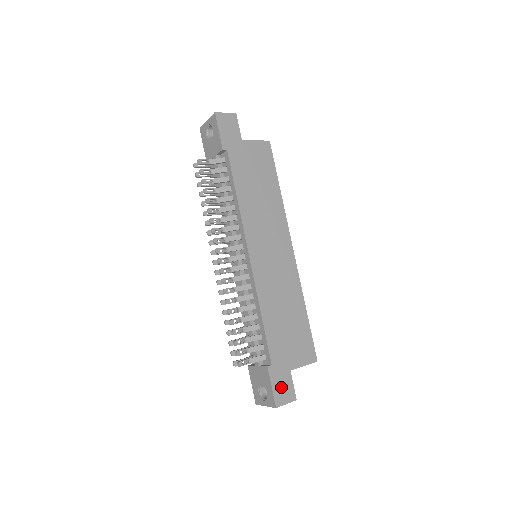
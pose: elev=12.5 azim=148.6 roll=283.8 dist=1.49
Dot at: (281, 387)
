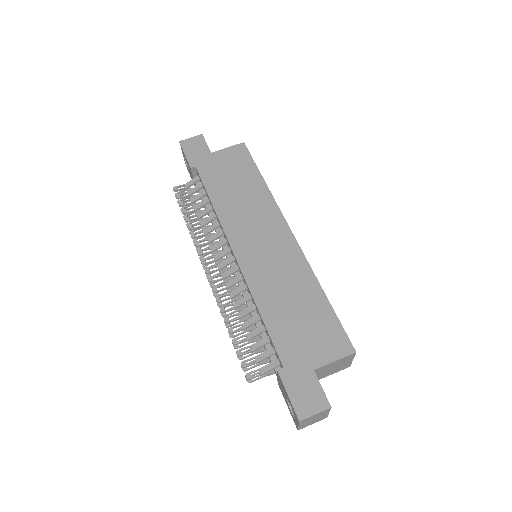
Dot at: (303, 393)
